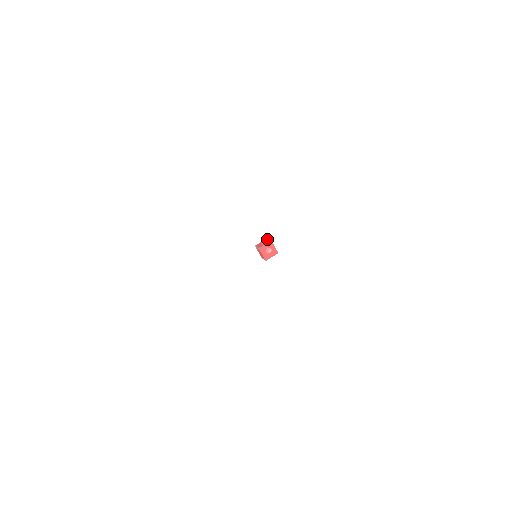
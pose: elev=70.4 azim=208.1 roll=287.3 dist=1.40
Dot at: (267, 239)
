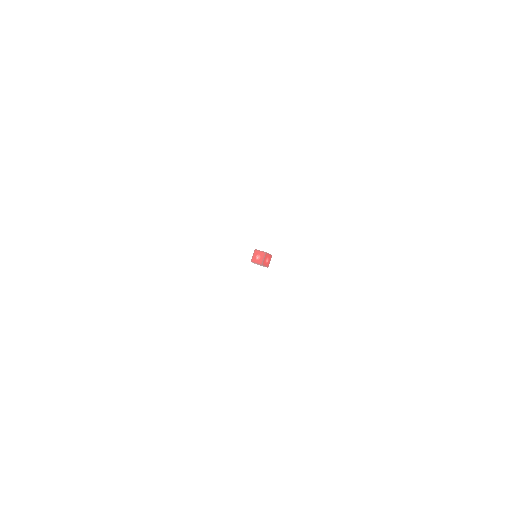
Dot at: occluded
